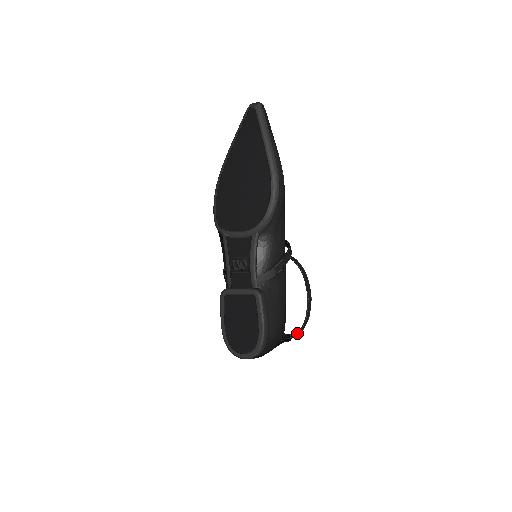
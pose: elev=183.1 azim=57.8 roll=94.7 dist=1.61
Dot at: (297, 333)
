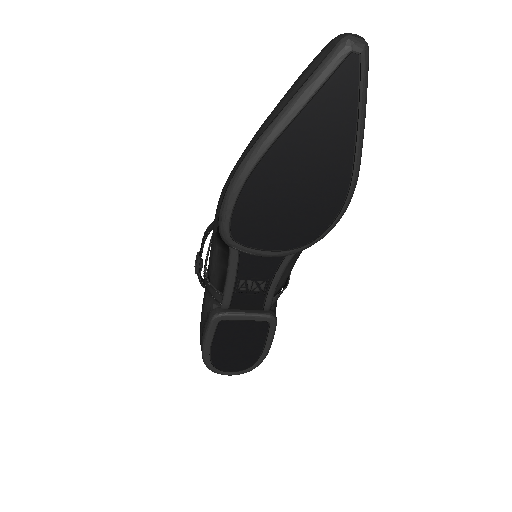
Dot at: occluded
